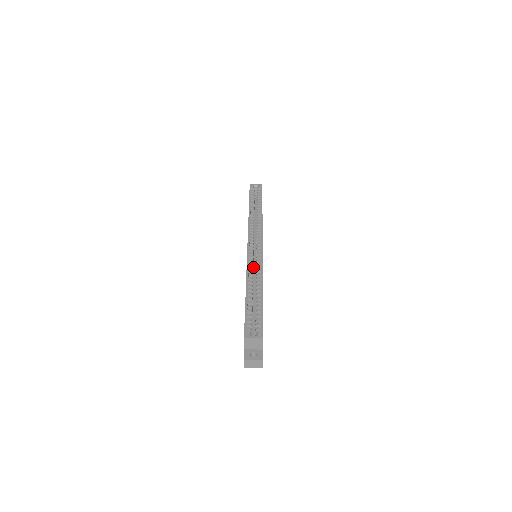
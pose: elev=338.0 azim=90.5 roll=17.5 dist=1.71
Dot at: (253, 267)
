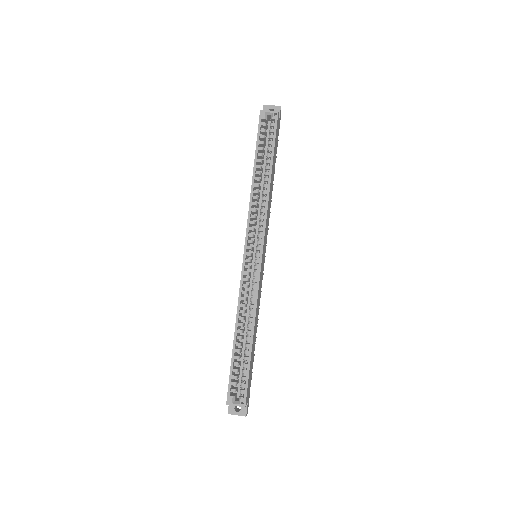
Dot at: (250, 277)
